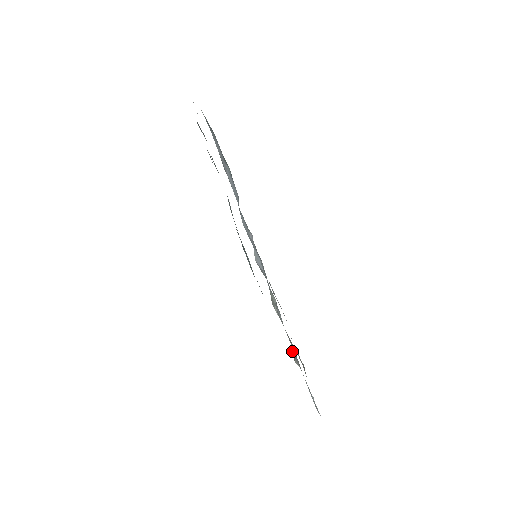
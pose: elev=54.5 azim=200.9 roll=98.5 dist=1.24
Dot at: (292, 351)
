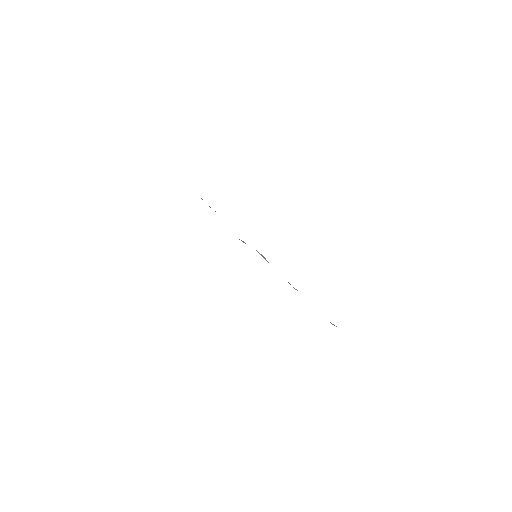
Dot at: occluded
